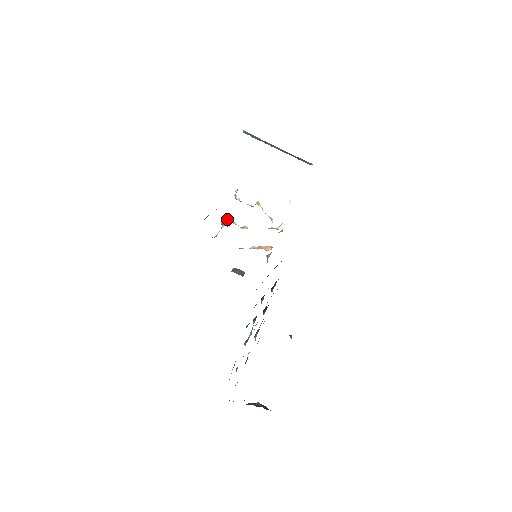
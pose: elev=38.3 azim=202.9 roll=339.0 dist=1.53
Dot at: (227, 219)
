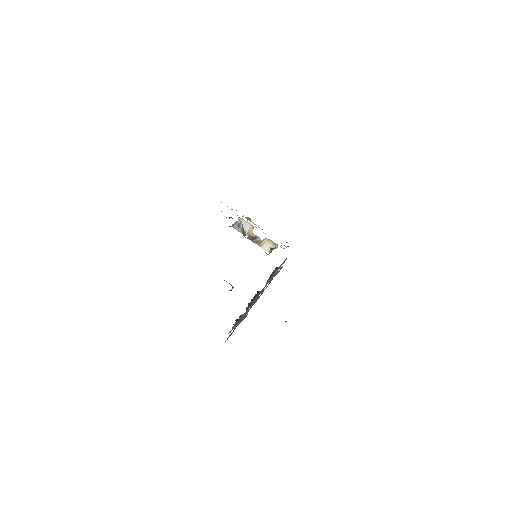
Dot at: occluded
